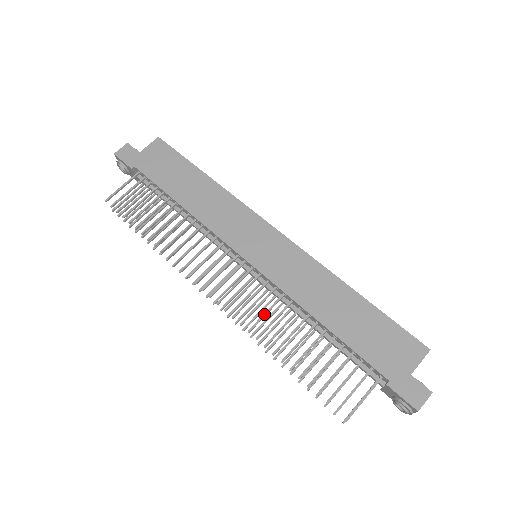
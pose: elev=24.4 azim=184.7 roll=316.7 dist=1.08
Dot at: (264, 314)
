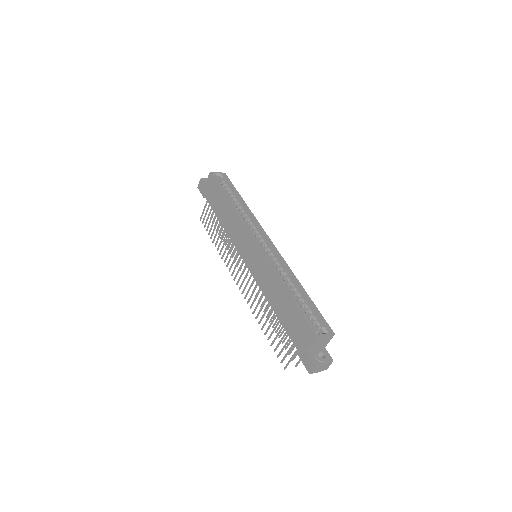
Dot at: (254, 299)
